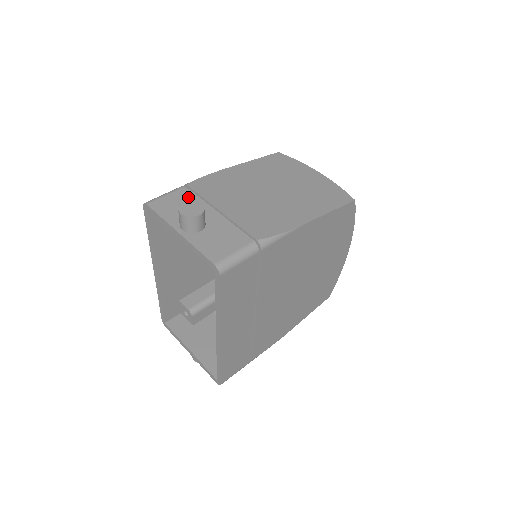
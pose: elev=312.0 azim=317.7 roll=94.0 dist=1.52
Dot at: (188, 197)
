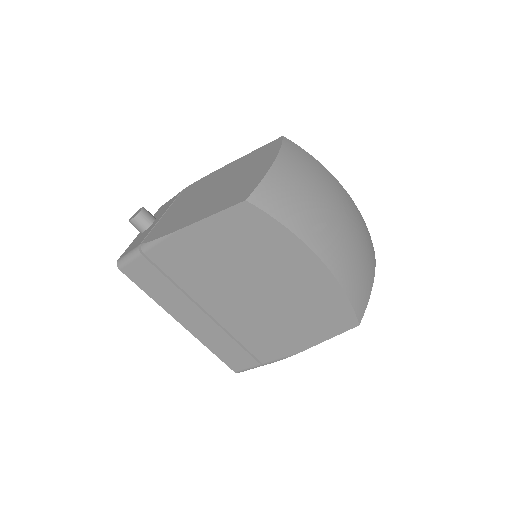
Dot at: (172, 201)
